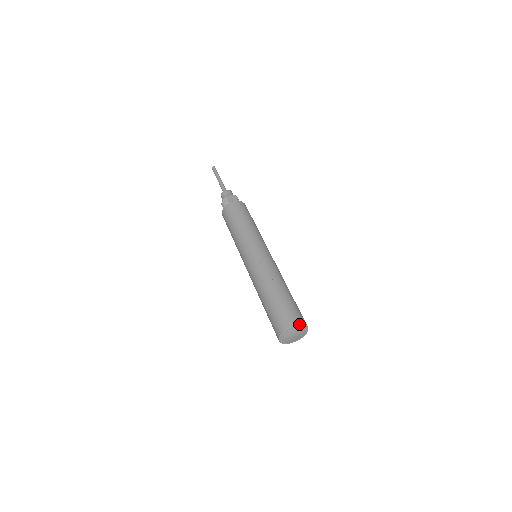
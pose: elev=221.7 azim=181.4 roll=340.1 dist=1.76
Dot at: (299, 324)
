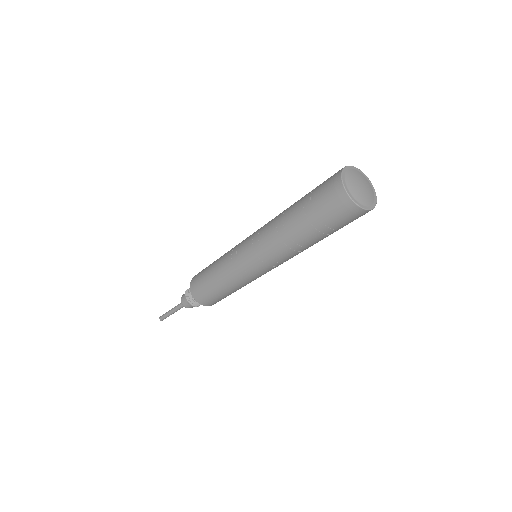
Dot at: (348, 166)
